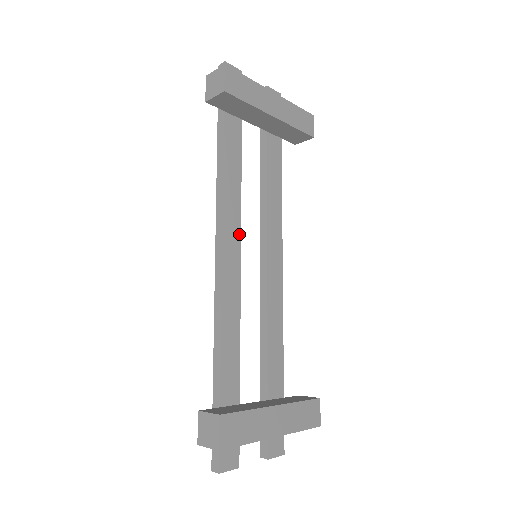
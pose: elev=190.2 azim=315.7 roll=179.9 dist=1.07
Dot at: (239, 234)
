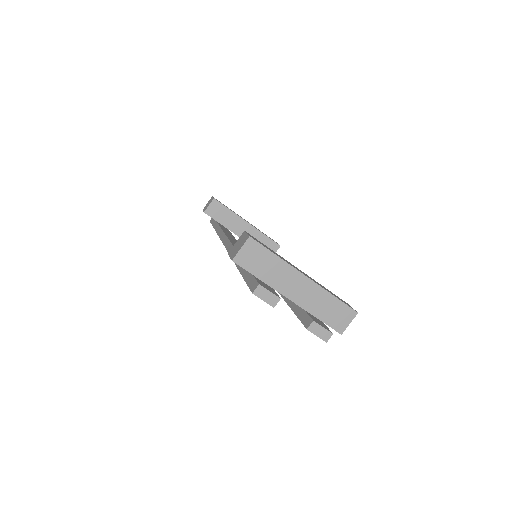
Dot at: occluded
